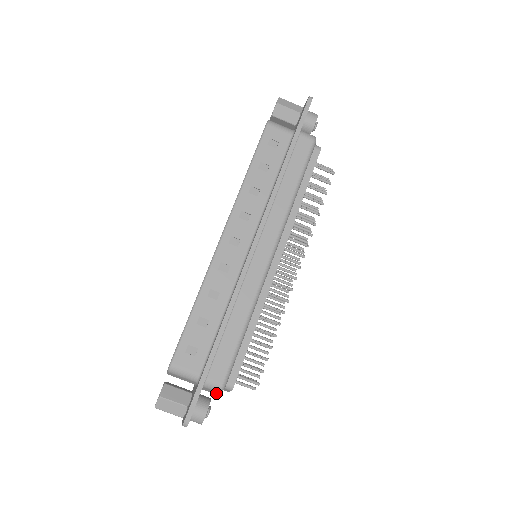
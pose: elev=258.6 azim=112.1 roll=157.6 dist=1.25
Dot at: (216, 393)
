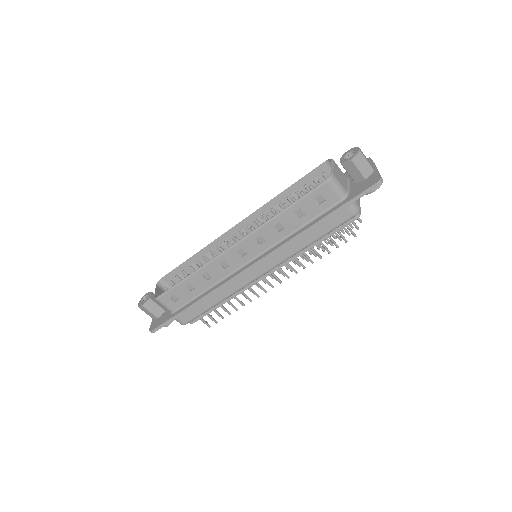
Dot at: occluded
